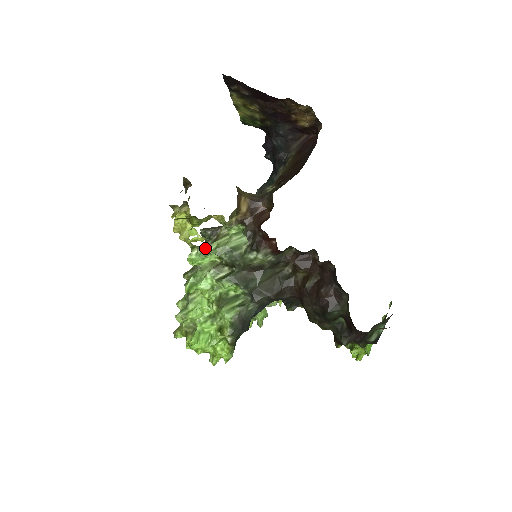
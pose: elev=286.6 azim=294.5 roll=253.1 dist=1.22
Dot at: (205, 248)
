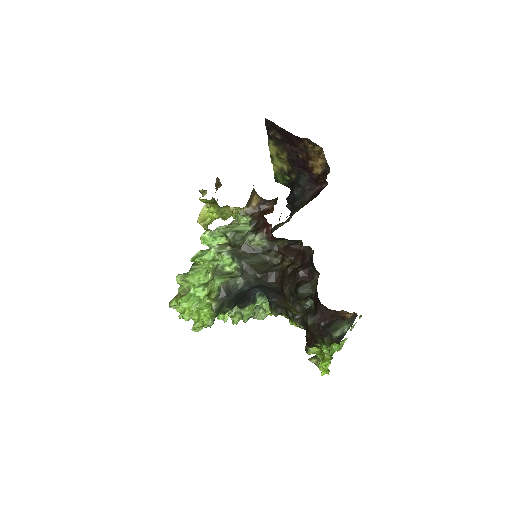
Dot at: (217, 228)
